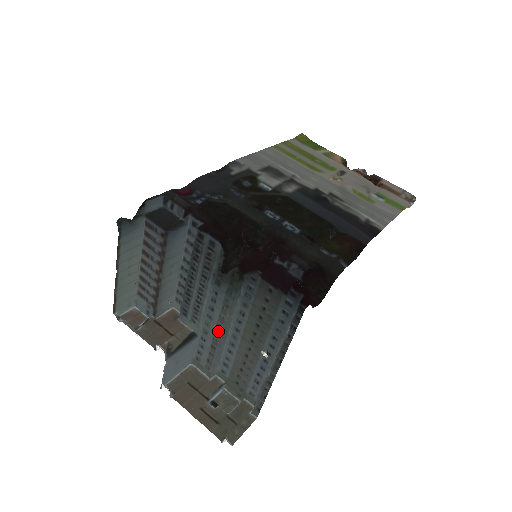
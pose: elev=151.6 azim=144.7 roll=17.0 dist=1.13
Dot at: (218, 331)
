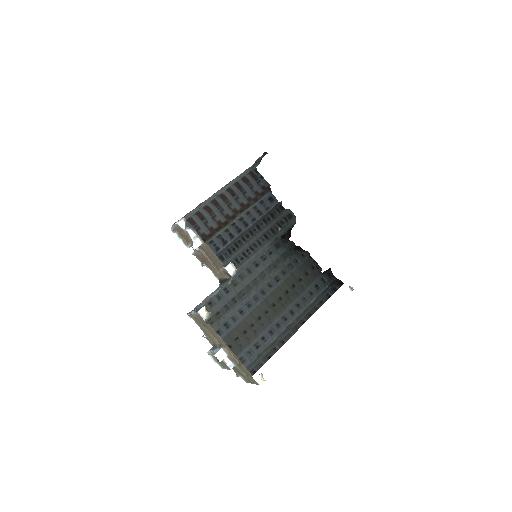
Dot at: (251, 285)
